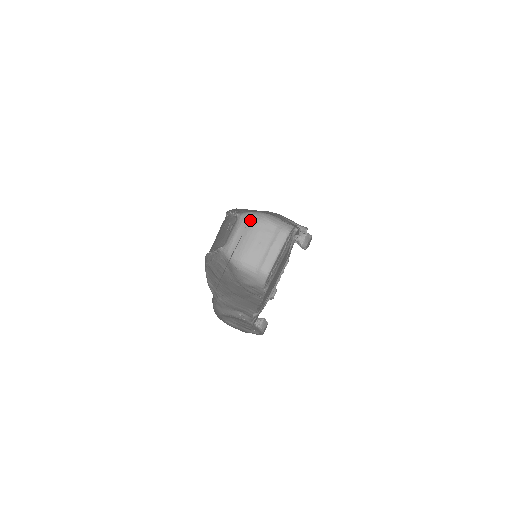
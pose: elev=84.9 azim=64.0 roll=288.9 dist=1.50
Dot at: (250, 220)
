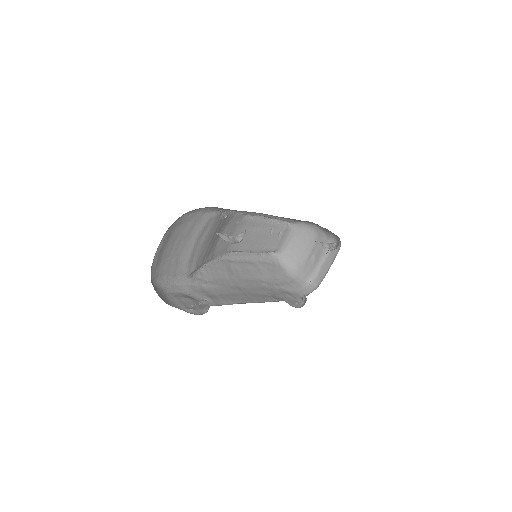
Dot at: (306, 231)
